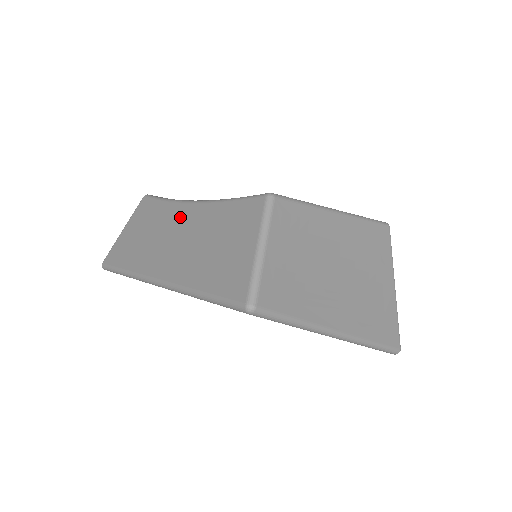
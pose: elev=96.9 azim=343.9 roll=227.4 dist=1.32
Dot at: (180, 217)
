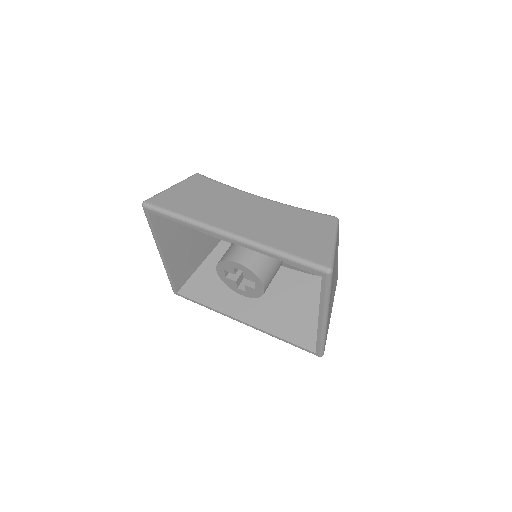
Dot at: (250, 202)
